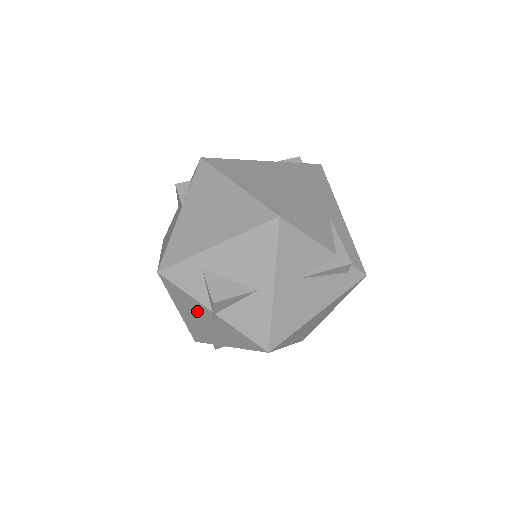
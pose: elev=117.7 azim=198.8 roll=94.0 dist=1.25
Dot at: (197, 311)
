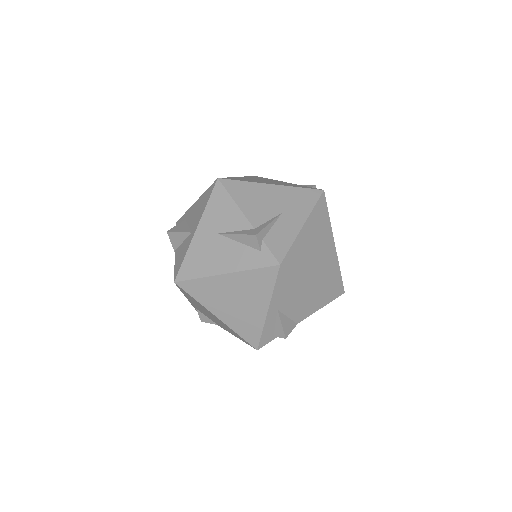
Dot at: occluded
